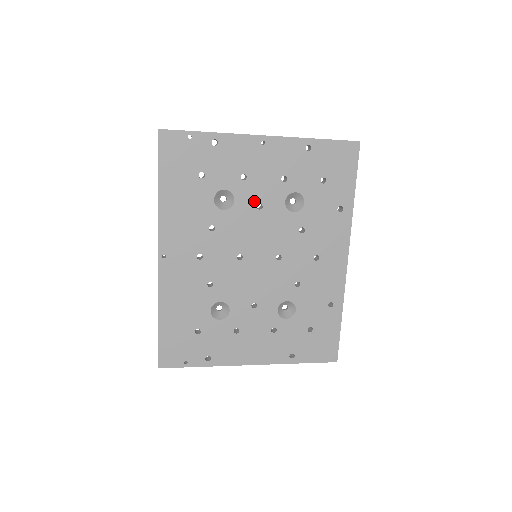
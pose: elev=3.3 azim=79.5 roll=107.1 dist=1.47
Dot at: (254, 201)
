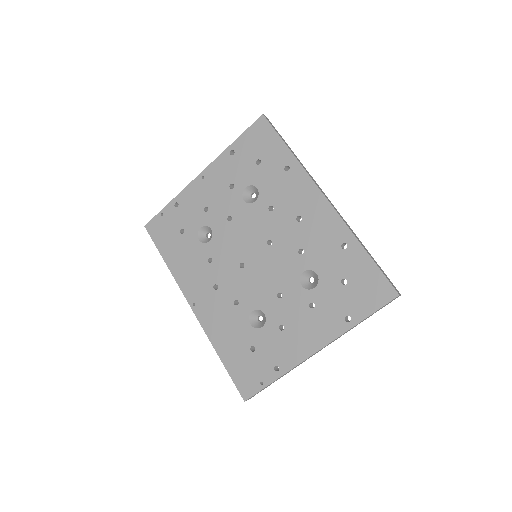
Dot at: (223, 218)
